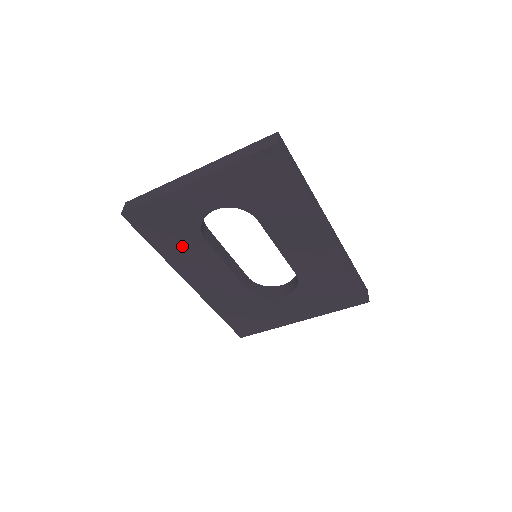
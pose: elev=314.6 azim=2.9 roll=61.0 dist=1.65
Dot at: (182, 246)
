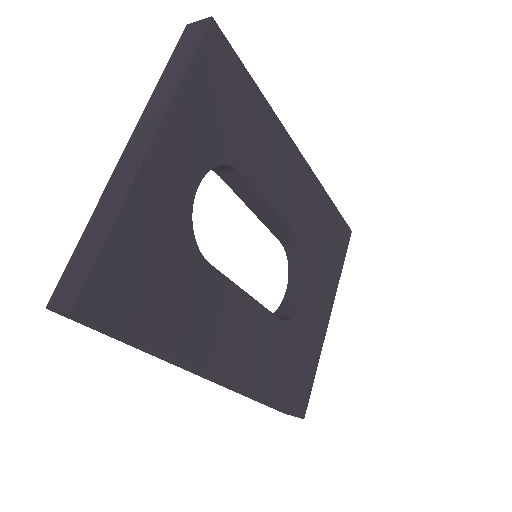
Dot at: (188, 305)
